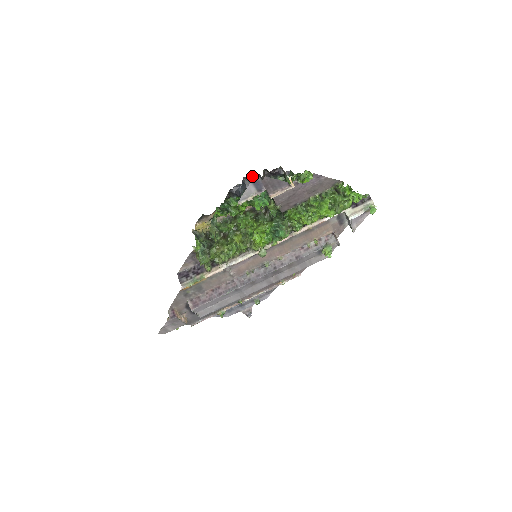
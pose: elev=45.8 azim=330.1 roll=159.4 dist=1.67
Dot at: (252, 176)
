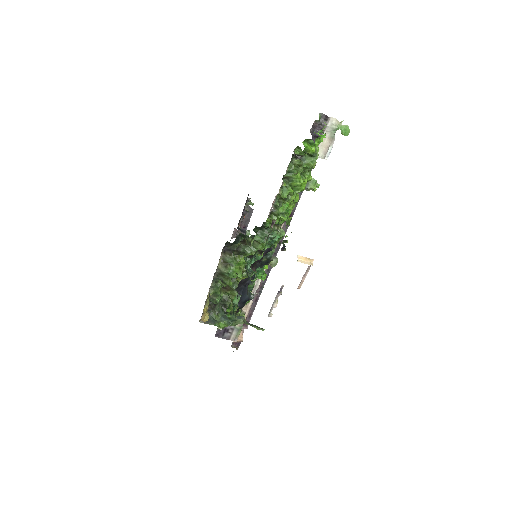
Dot at: (242, 280)
